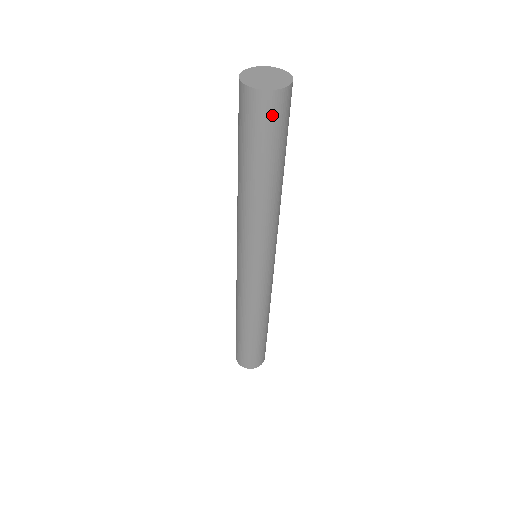
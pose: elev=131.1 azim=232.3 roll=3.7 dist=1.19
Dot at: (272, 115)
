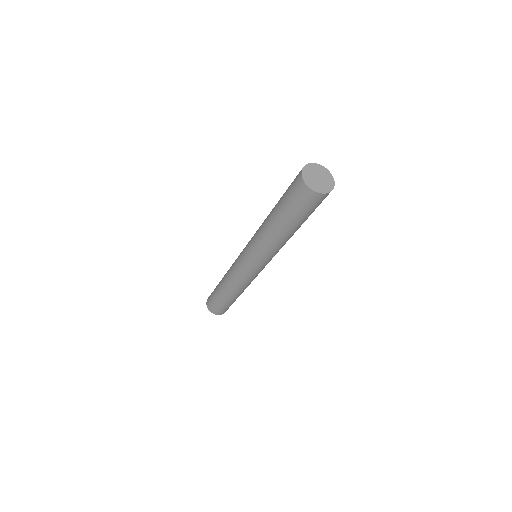
Dot at: (310, 202)
